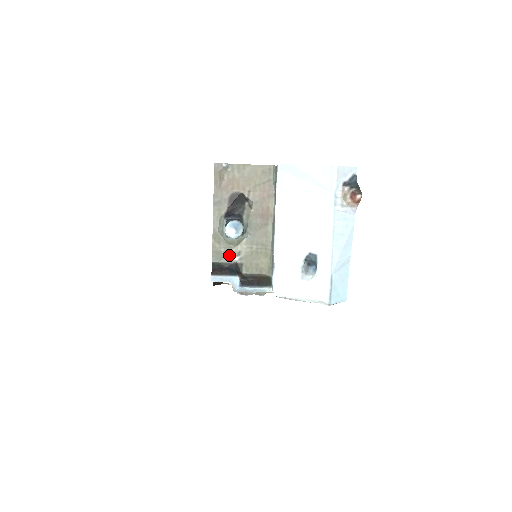
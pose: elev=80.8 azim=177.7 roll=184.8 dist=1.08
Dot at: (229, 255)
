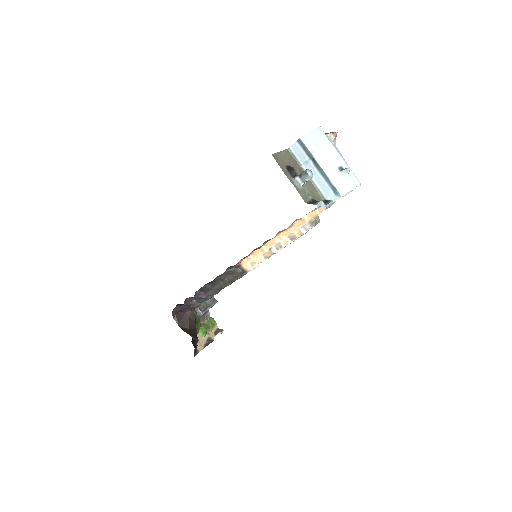
Dot at: (307, 197)
